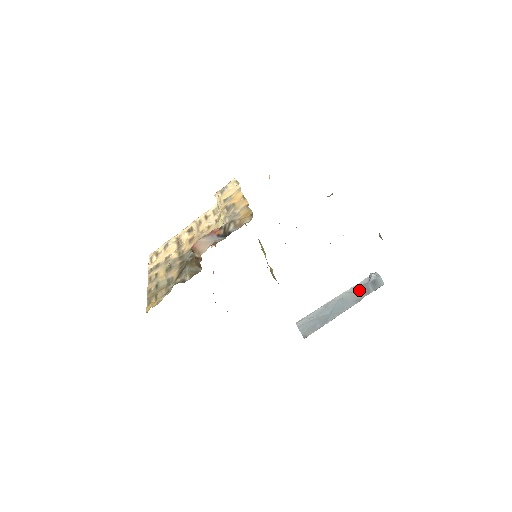
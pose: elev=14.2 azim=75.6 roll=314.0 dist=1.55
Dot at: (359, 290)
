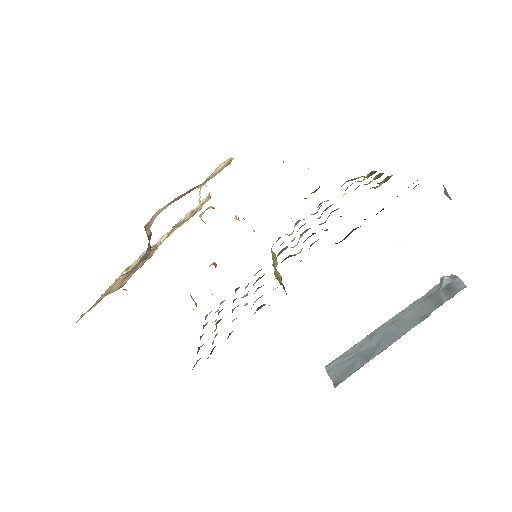
Dot at: (424, 303)
